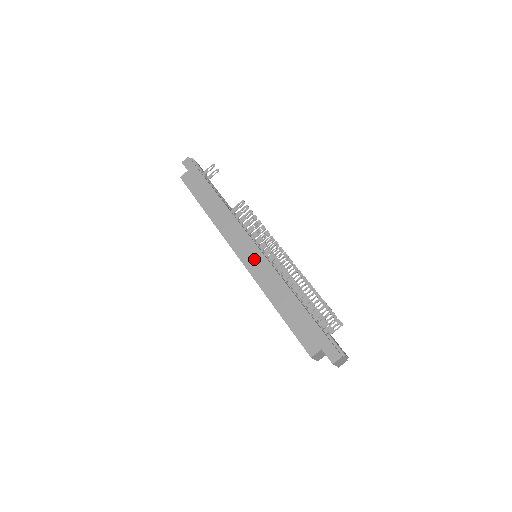
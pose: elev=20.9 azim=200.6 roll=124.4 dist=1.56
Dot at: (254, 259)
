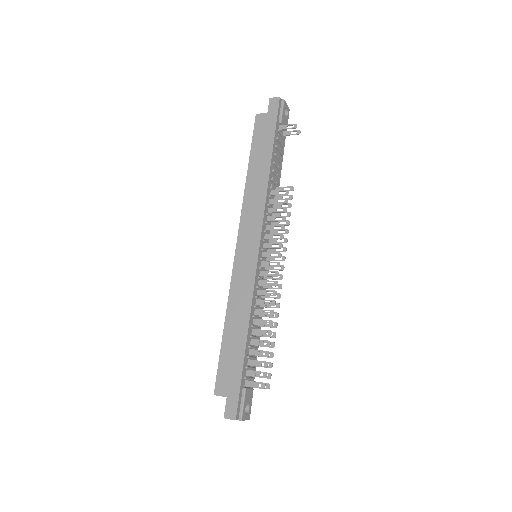
Dot at: (246, 261)
